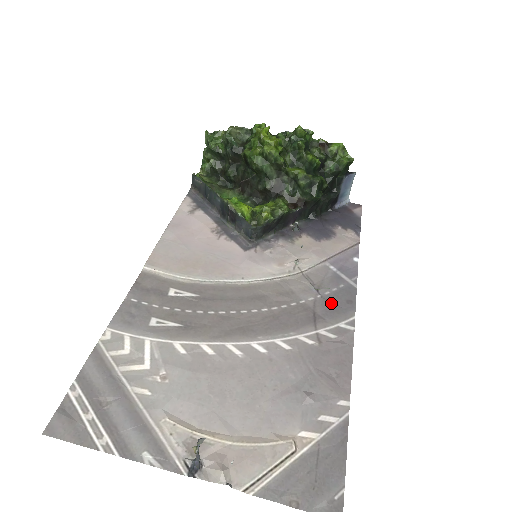
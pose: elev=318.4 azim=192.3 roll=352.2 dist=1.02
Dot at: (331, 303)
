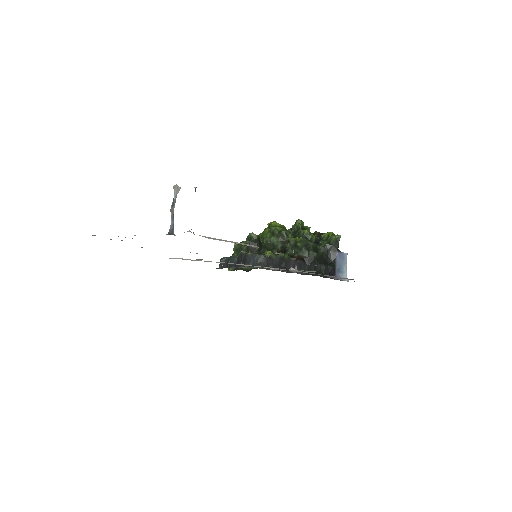
Dot at: occluded
